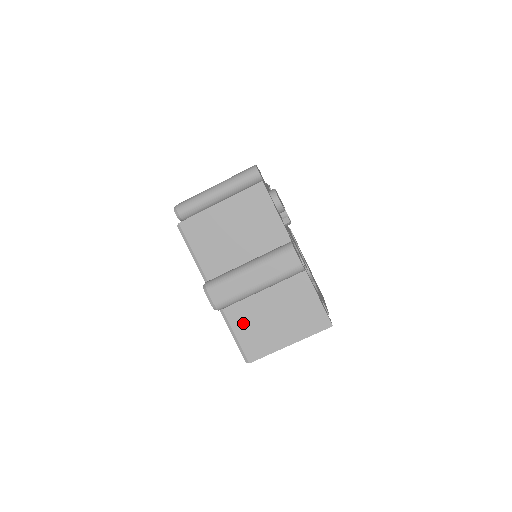
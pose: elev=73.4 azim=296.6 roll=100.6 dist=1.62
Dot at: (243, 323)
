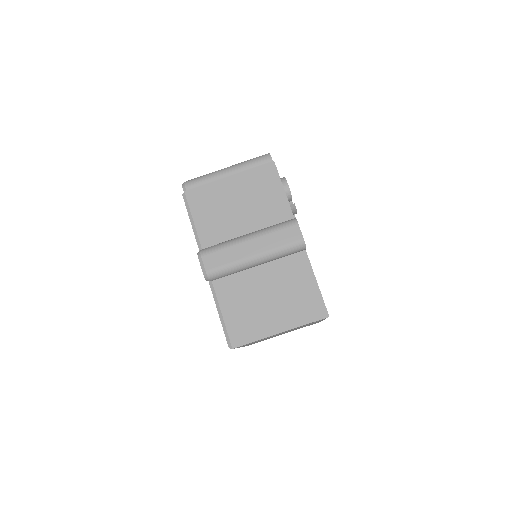
Dot at: (233, 302)
